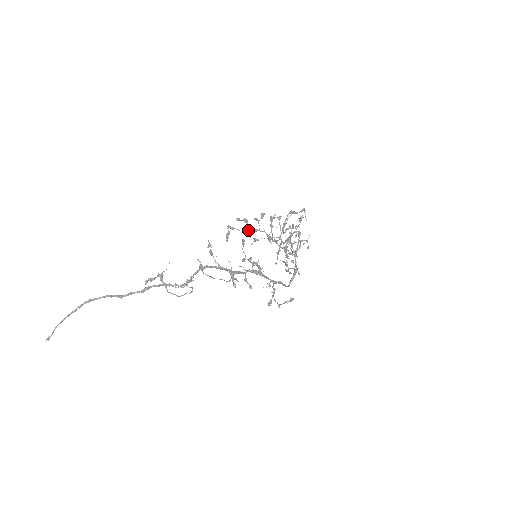
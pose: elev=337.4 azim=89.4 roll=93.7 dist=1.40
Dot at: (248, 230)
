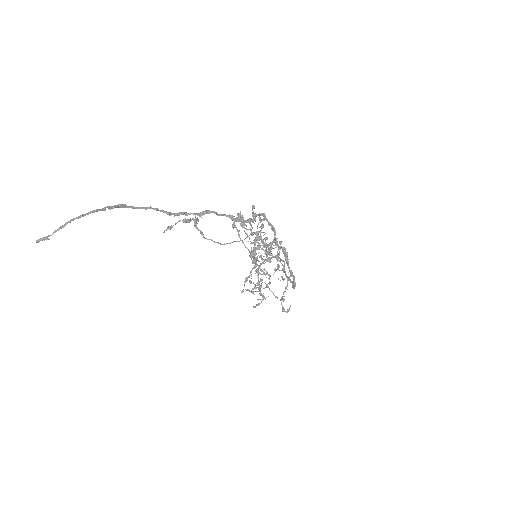
Dot at: (248, 229)
